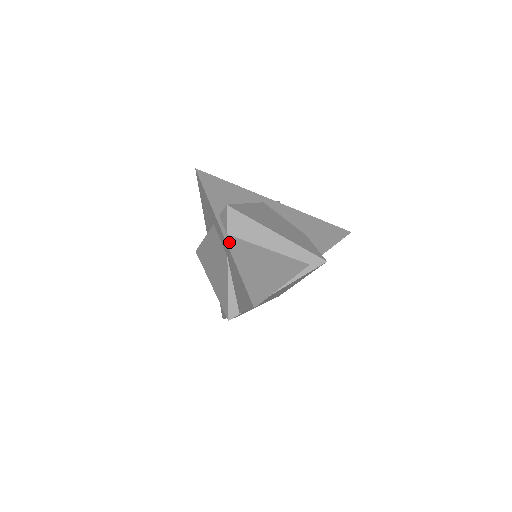
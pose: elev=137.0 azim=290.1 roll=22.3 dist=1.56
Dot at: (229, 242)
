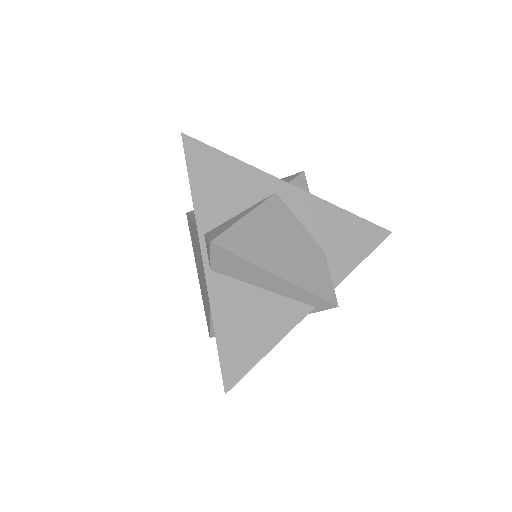
Dot at: (211, 285)
